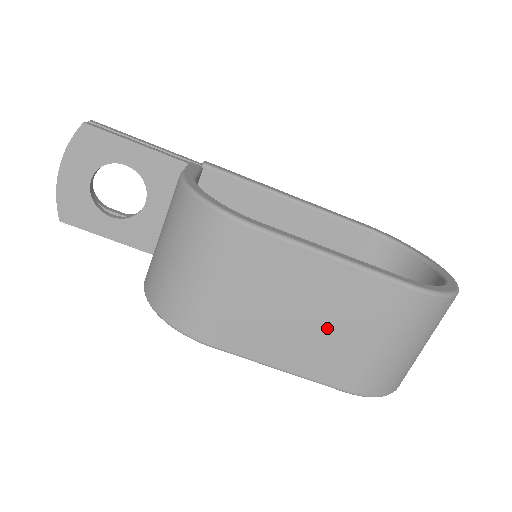
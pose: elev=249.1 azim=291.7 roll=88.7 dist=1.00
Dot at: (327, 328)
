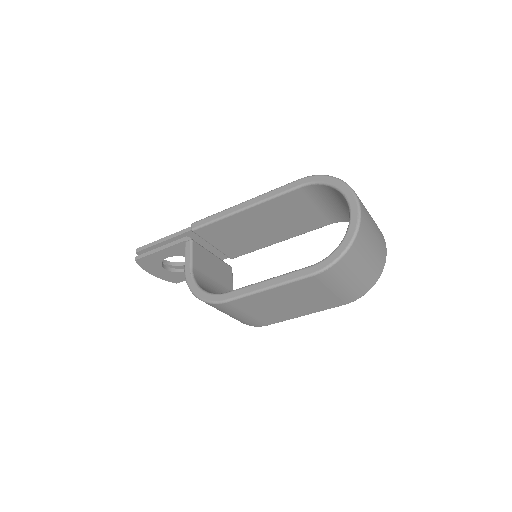
Dot at: (301, 301)
